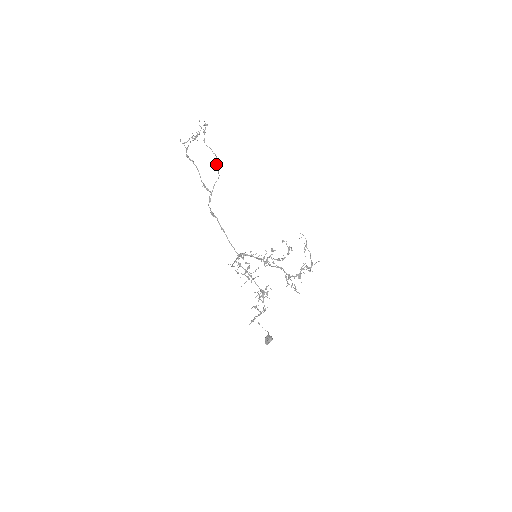
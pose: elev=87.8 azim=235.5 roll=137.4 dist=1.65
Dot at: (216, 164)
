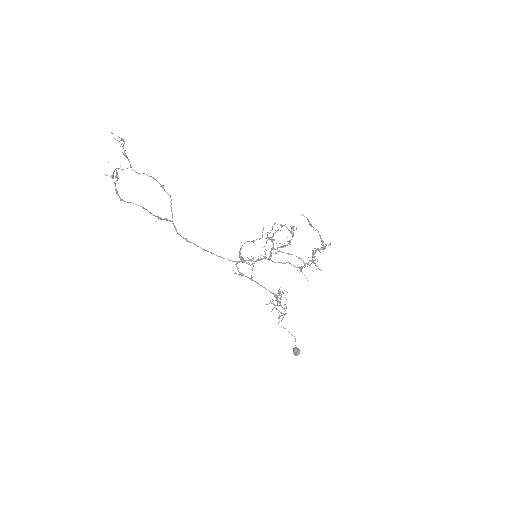
Dot at: (160, 186)
